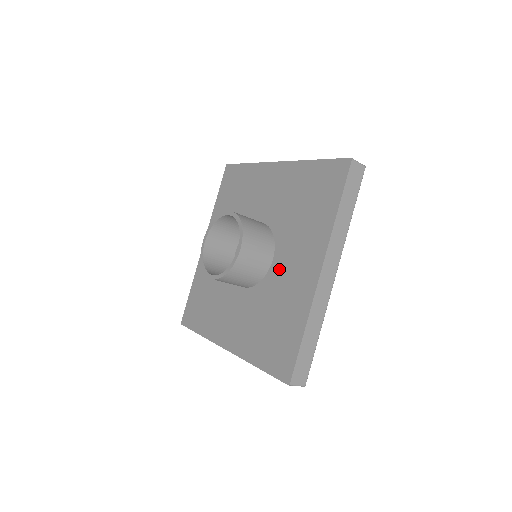
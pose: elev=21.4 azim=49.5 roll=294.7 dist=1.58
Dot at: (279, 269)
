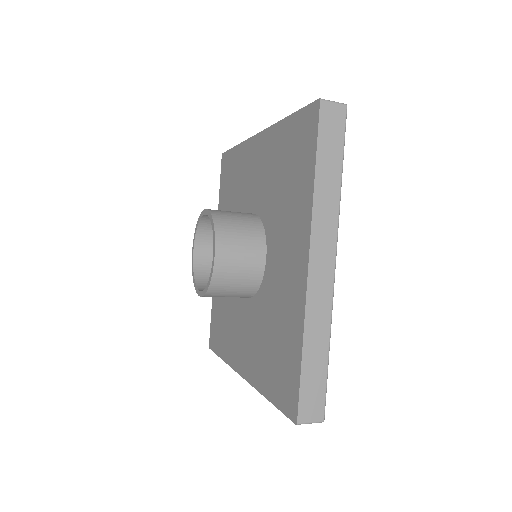
Dot at: (272, 269)
